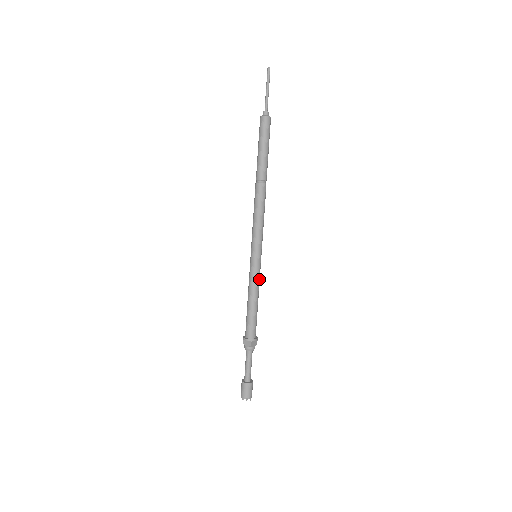
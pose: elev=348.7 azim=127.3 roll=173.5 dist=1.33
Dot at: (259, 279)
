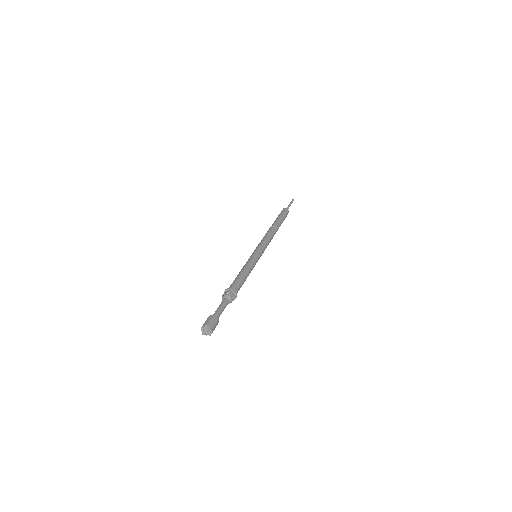
Dot at: (253, 264)
